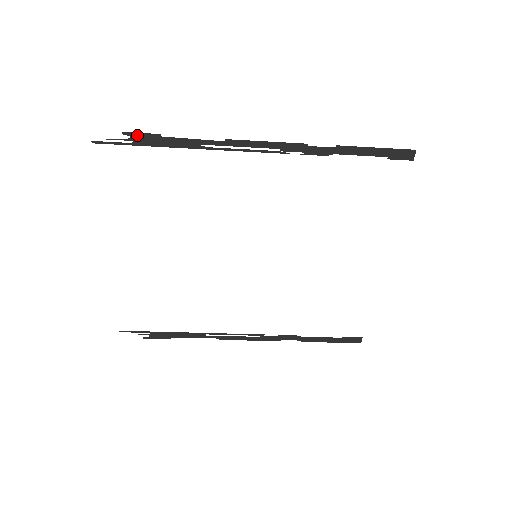
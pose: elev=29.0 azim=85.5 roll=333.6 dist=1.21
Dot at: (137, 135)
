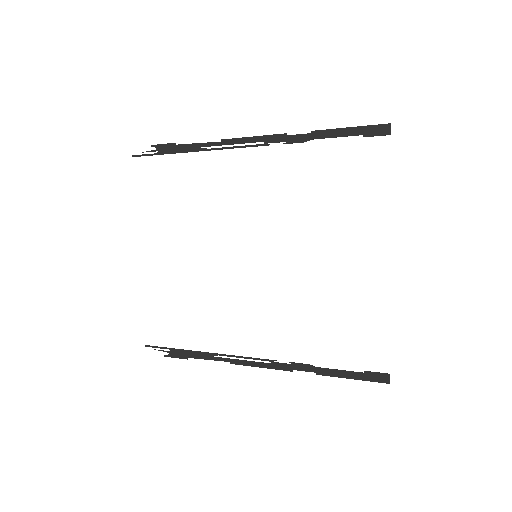
Dot at: (160, 146)
